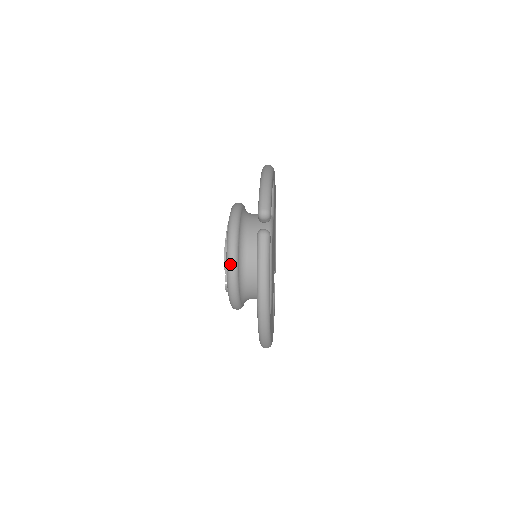
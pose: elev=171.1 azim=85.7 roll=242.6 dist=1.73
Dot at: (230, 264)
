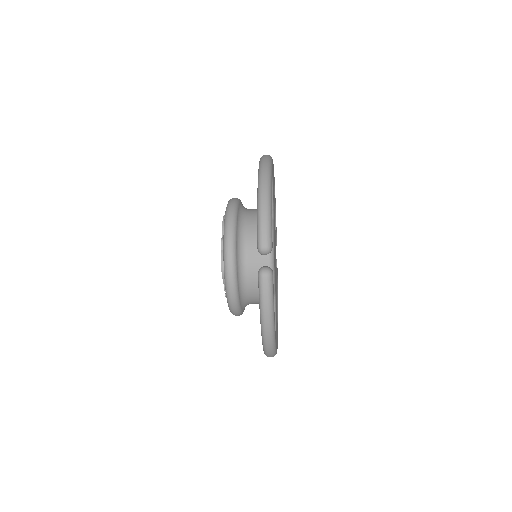
Dot at: (229, 288)
